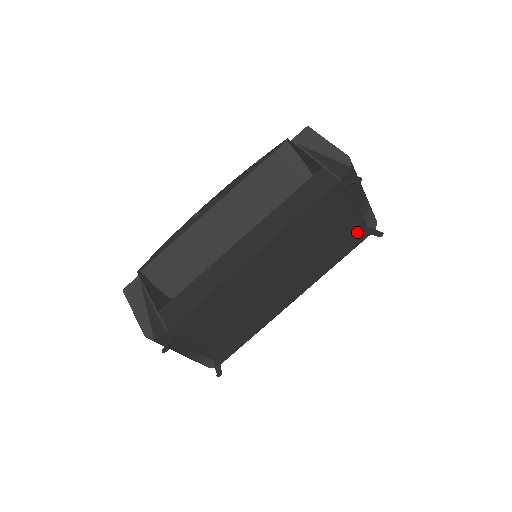
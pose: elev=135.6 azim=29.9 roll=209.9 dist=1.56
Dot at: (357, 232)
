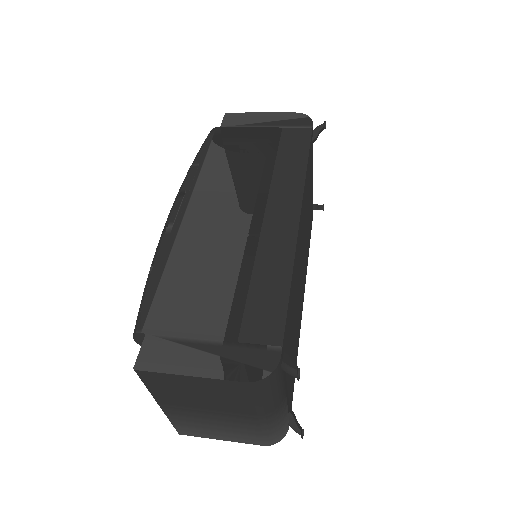
Dot at: (312, 207)
